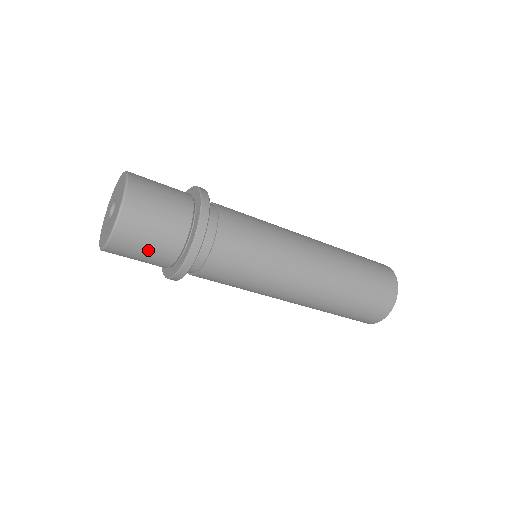
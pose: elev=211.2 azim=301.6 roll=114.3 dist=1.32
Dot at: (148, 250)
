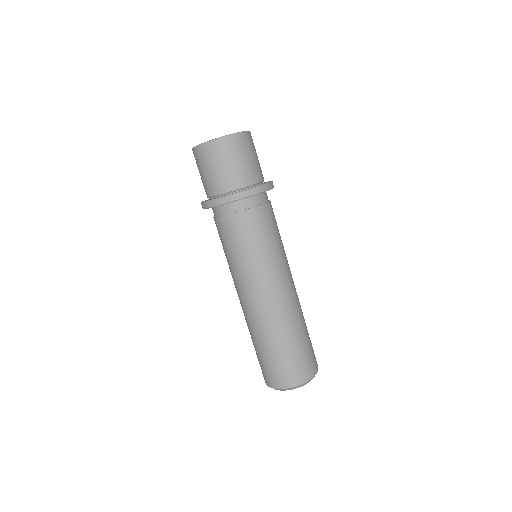
Dot at: (209, 173)
